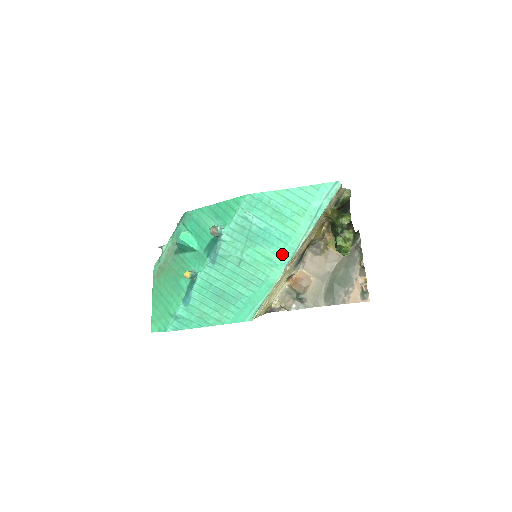
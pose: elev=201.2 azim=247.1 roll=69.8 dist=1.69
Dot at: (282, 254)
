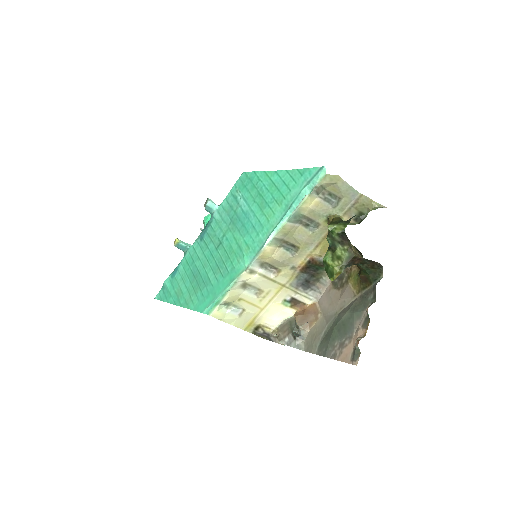
Dot at: (252, 246)
